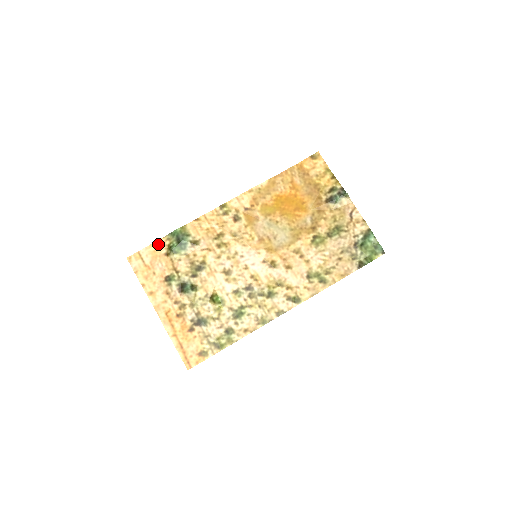
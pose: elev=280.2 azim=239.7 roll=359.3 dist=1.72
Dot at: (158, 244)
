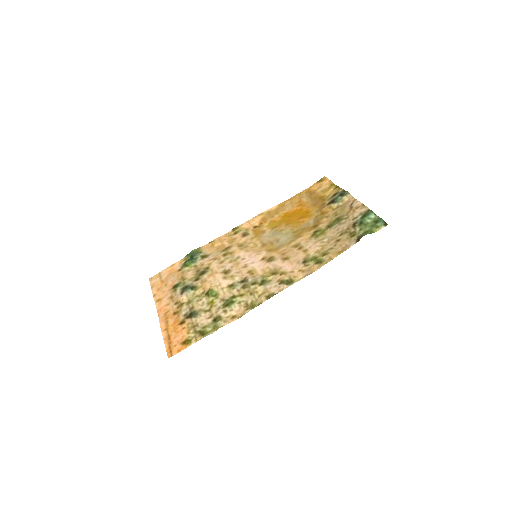
Dot at: (176, 264)
